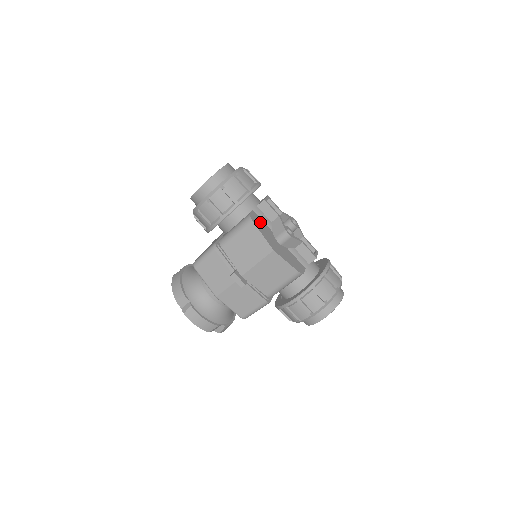
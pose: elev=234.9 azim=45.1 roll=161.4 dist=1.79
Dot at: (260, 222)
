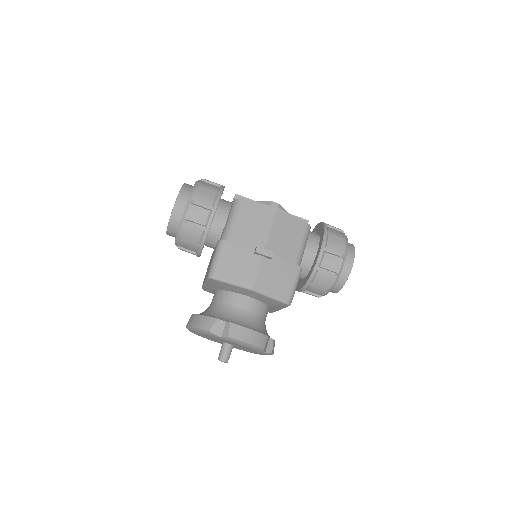
Dot at: occluded
